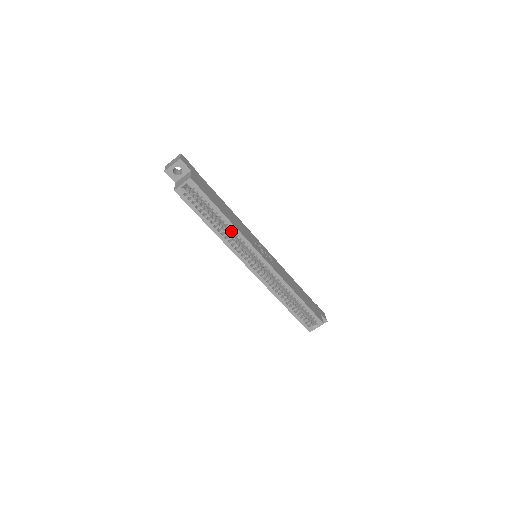
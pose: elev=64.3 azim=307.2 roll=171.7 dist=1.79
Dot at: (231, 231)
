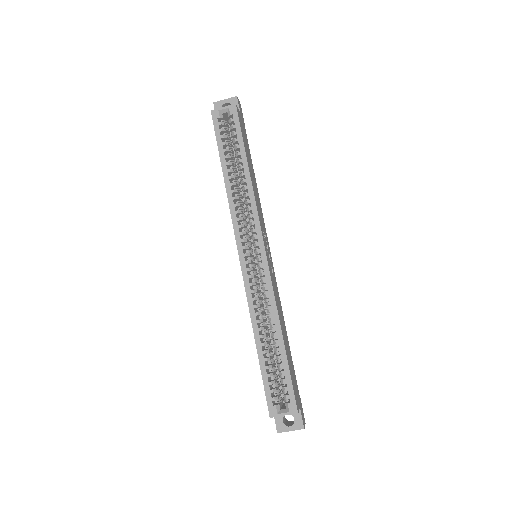
Dot at: (244, 194)
